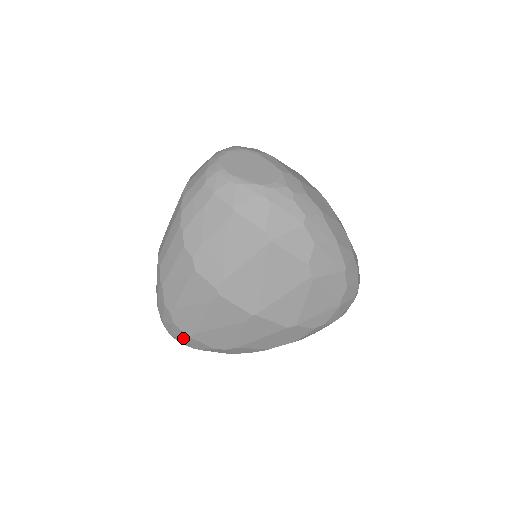
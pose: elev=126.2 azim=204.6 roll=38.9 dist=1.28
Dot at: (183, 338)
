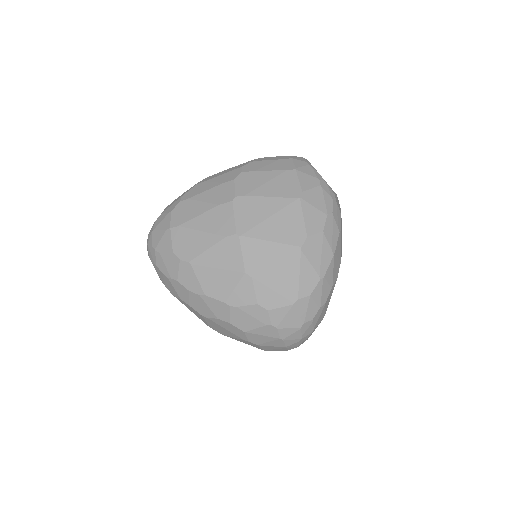
Dot at: (162, 230)
